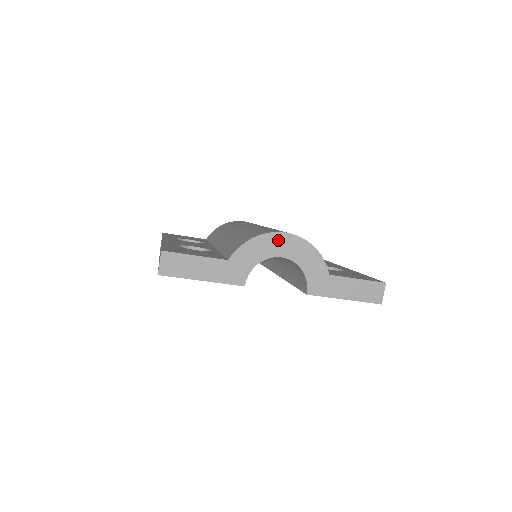
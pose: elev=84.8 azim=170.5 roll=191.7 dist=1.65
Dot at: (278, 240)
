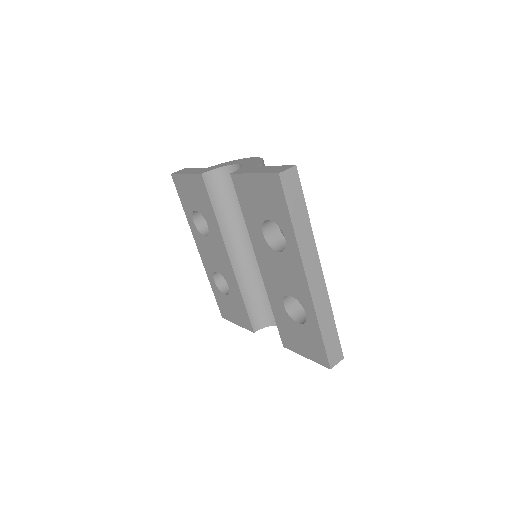
Dot at: (245, 160)
